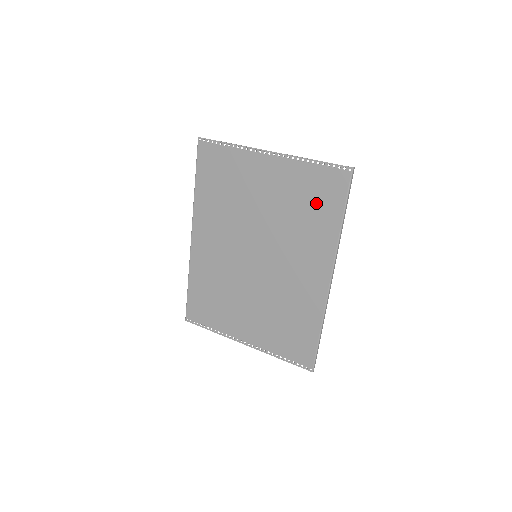
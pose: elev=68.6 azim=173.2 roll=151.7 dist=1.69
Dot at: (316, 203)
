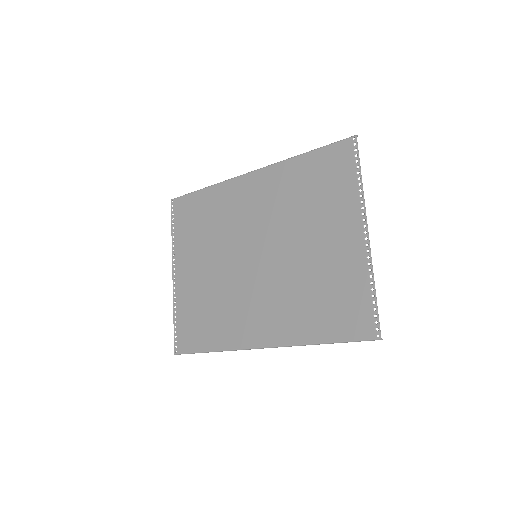
Dot at: (330, 307)
